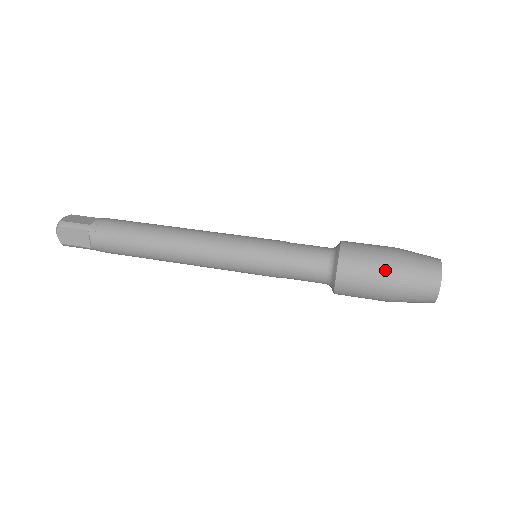
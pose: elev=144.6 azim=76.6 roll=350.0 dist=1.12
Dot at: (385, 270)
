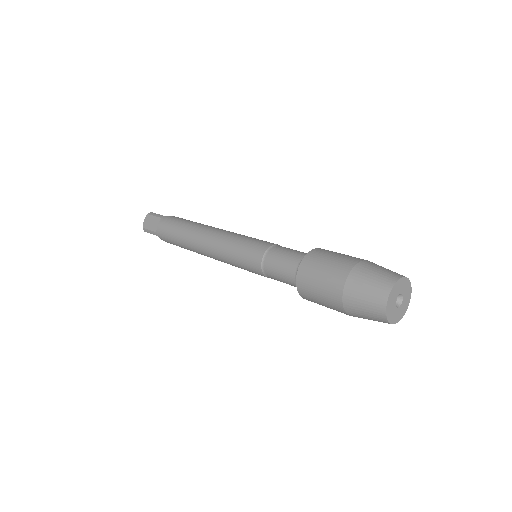
Dot at: (343, 265)
